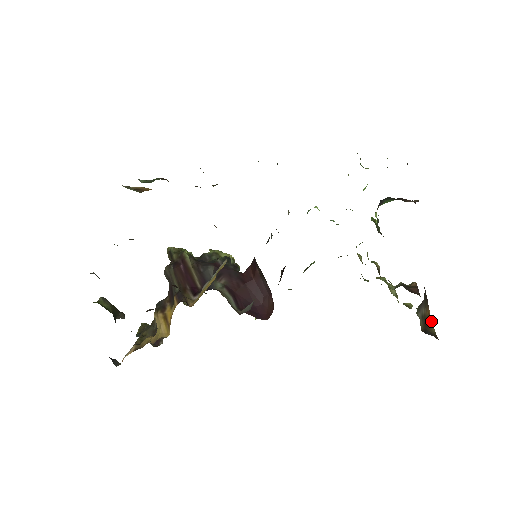
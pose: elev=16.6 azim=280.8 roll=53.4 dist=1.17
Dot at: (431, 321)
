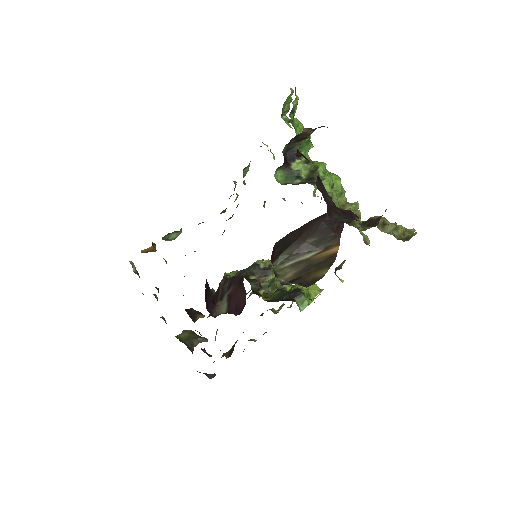
Dot at: (333, 261)
